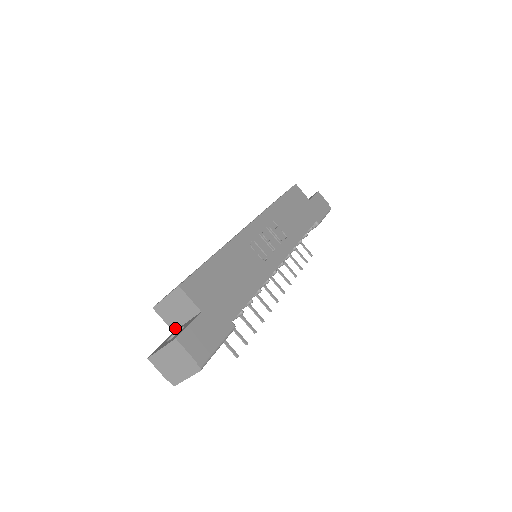
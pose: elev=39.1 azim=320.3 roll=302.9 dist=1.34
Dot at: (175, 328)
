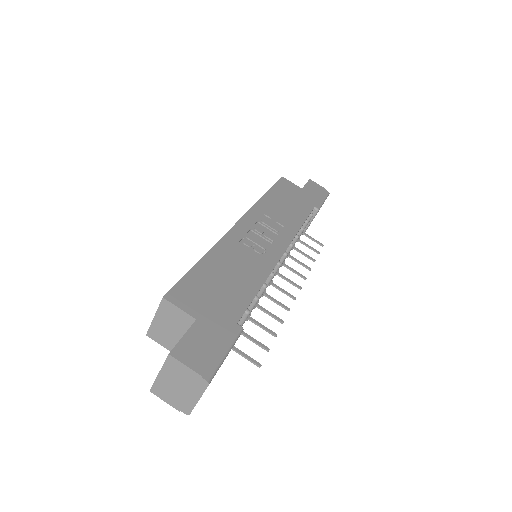
Dot at: occluded
